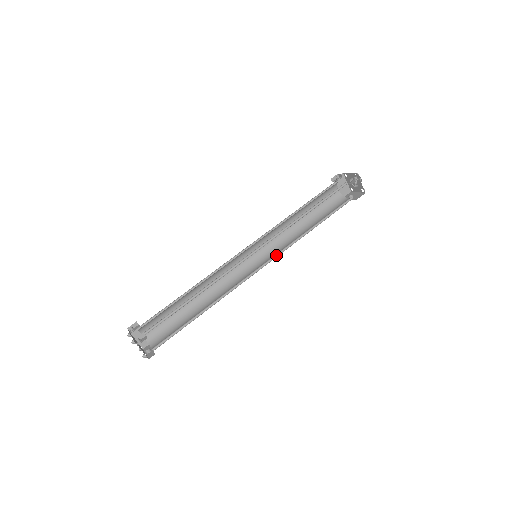
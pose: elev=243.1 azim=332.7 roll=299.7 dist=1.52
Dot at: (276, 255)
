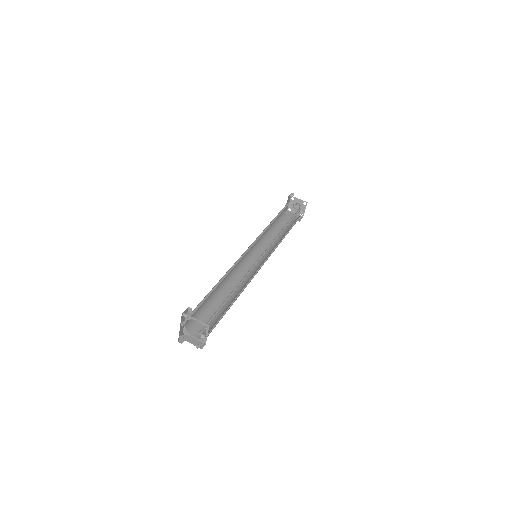
Dot at: (270, 247)
